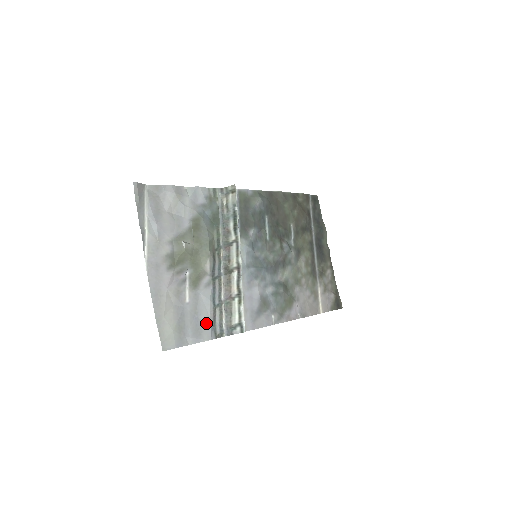
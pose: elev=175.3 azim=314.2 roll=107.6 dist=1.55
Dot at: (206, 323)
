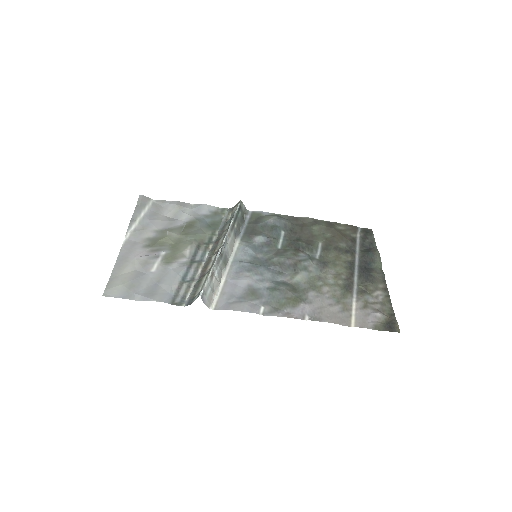
Dot at: (165, 290)
